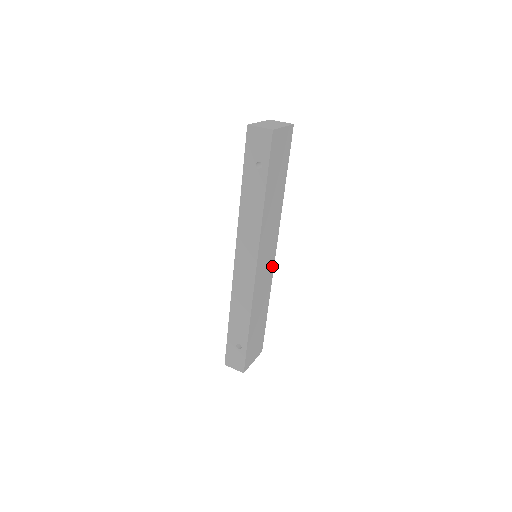
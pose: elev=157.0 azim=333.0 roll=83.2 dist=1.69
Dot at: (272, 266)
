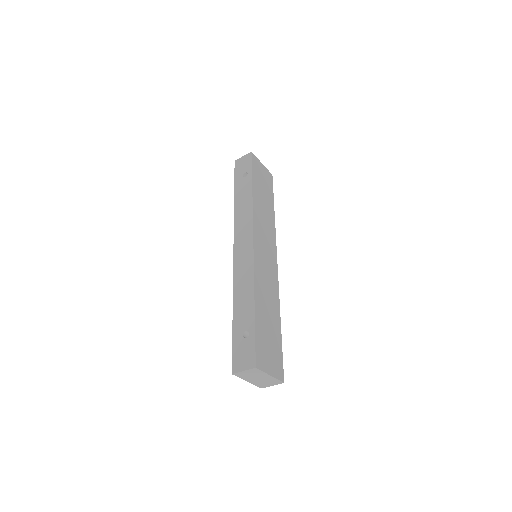
Dot at: (275, 273)
